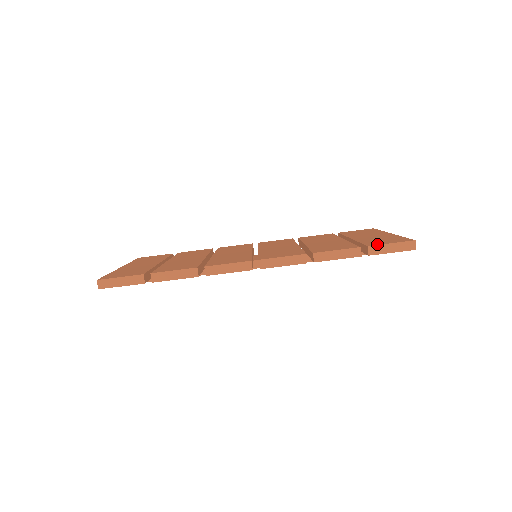
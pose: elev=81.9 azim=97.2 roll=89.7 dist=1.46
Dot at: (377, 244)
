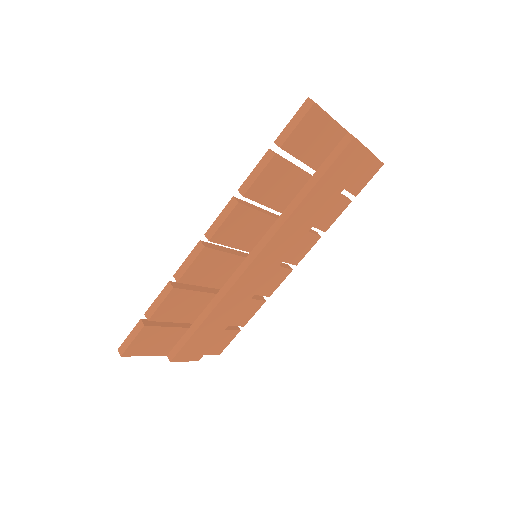
Dot at: (283, 134)
